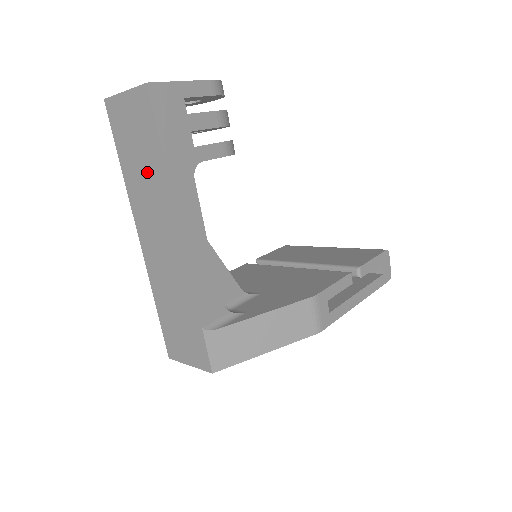
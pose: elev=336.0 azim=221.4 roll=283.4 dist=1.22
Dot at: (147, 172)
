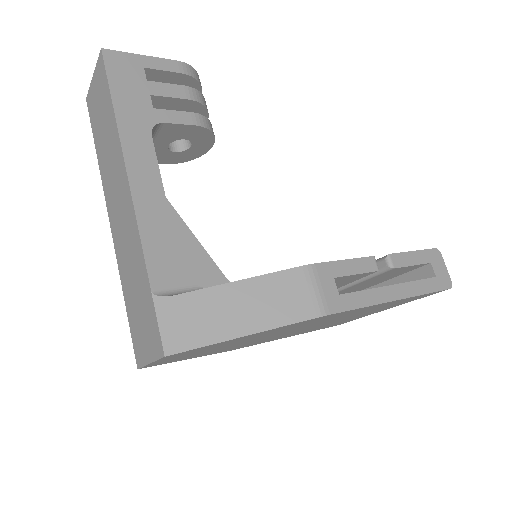
Dot at: (108, 138)
